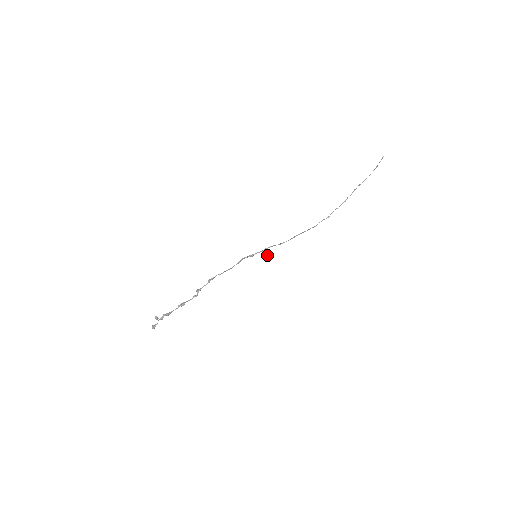
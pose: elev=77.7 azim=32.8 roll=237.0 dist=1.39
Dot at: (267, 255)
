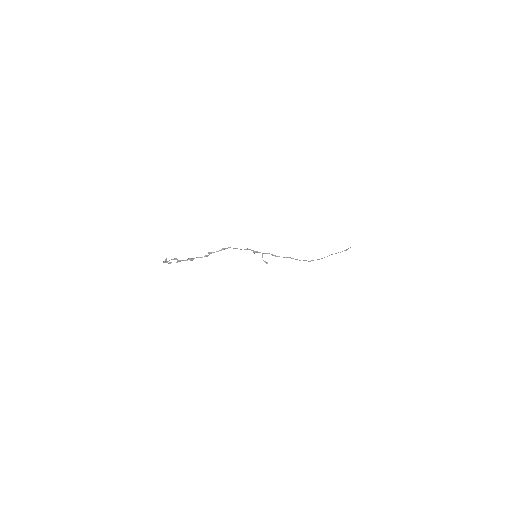
Dot at: occluded
